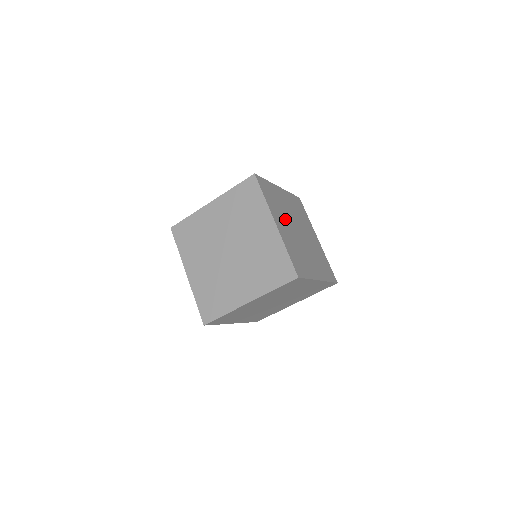
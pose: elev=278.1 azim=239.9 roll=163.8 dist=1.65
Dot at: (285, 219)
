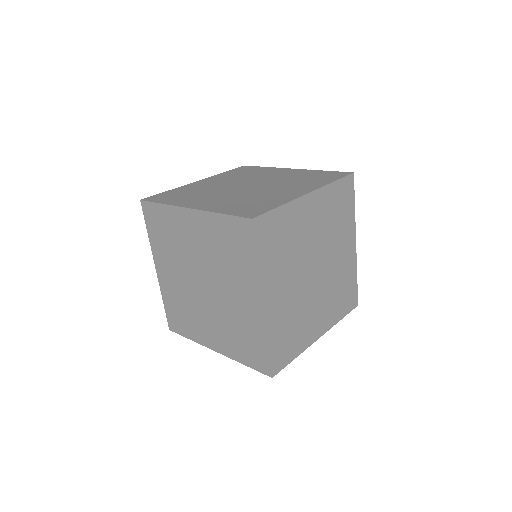
Dot at: (212, 194)
